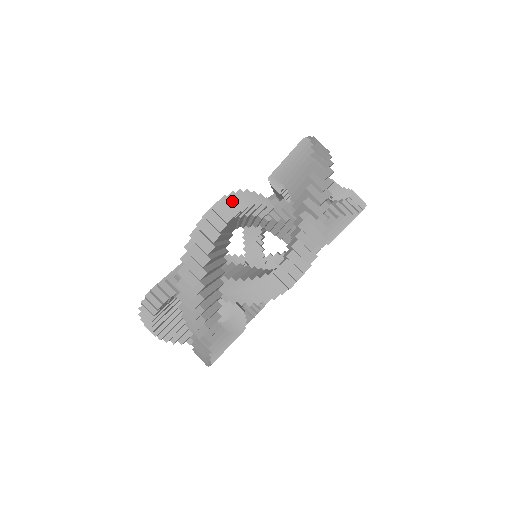
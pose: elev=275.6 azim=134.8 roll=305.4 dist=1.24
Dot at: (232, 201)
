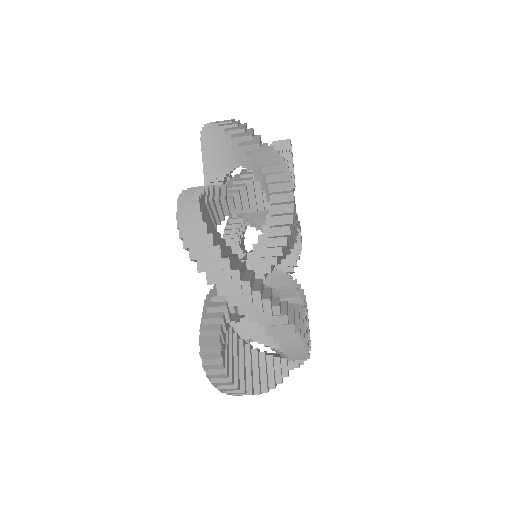
Dot at: (208, 354)
